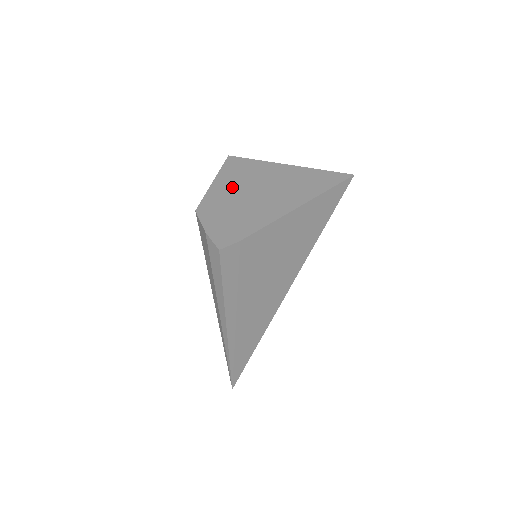
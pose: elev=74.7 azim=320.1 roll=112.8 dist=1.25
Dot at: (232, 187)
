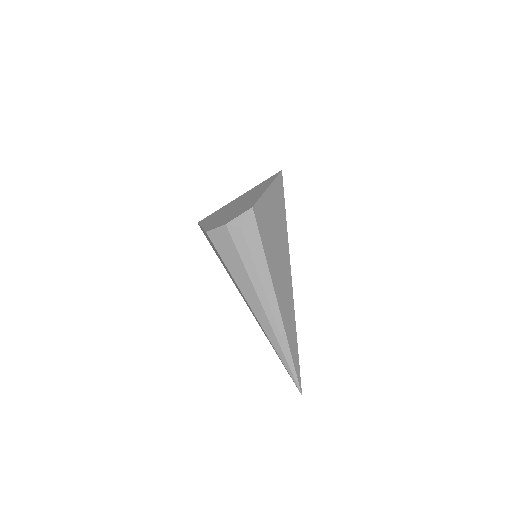
Dot at: (218, 217)
